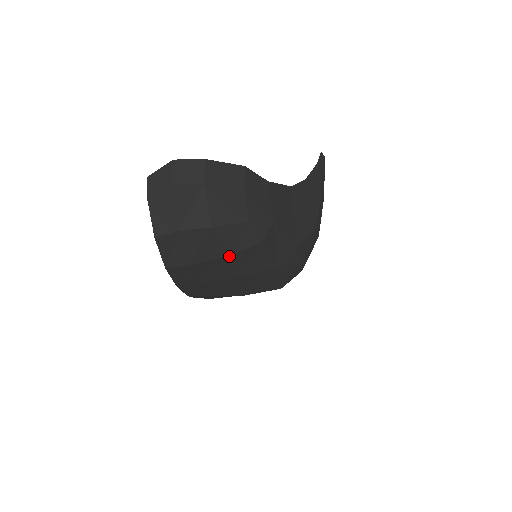
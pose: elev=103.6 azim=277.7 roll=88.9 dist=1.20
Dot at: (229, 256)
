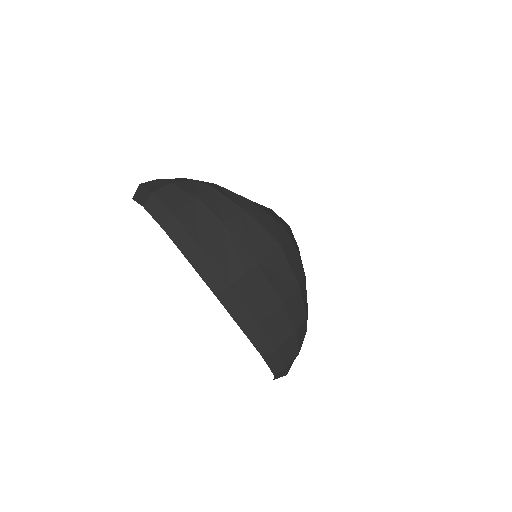
Dot at: (196, 199)
